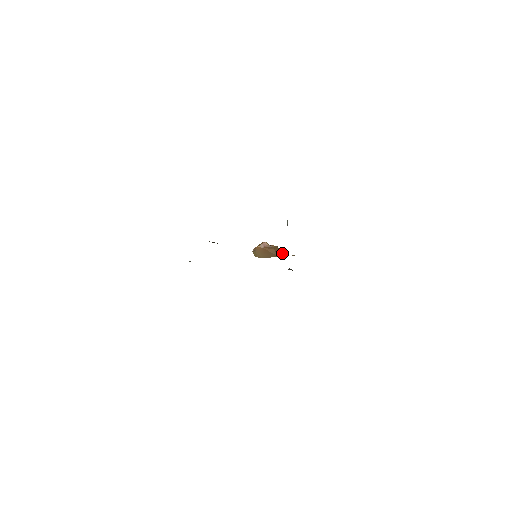
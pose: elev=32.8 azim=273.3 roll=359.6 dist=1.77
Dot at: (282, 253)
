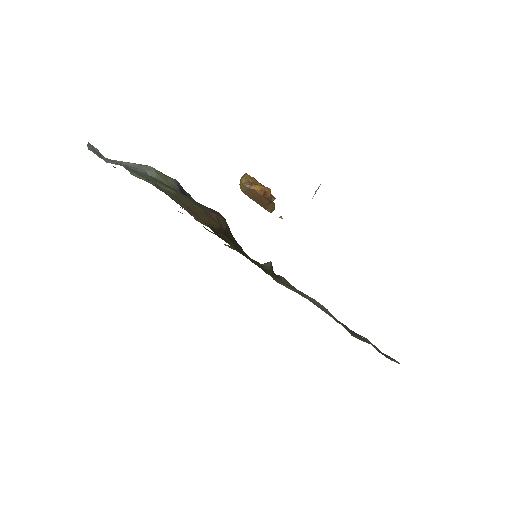
Dot at: (273, 207)
